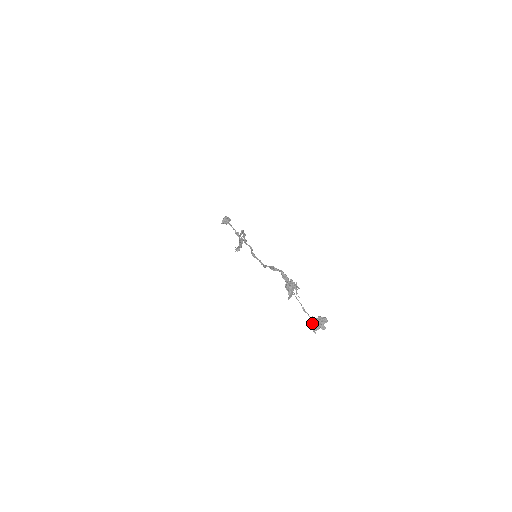
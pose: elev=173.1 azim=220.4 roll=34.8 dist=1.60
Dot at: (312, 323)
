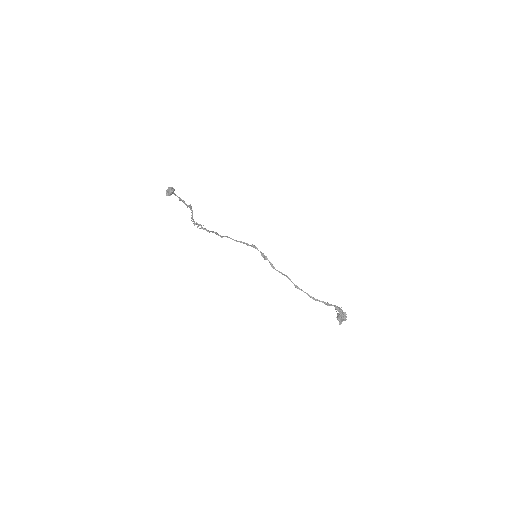
Dot at: (340, 320)
